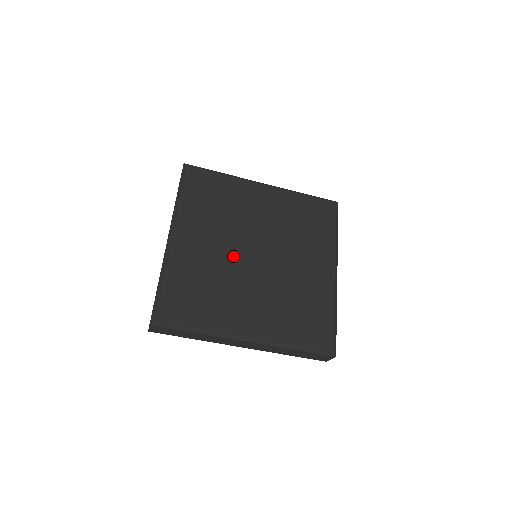
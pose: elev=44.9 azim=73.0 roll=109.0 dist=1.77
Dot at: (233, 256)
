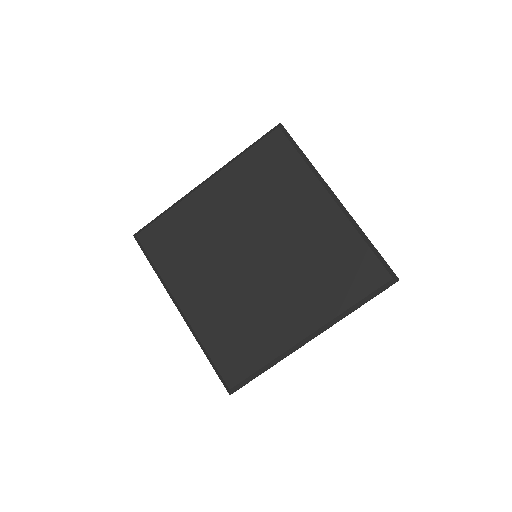
Dot at: (238, 278)
